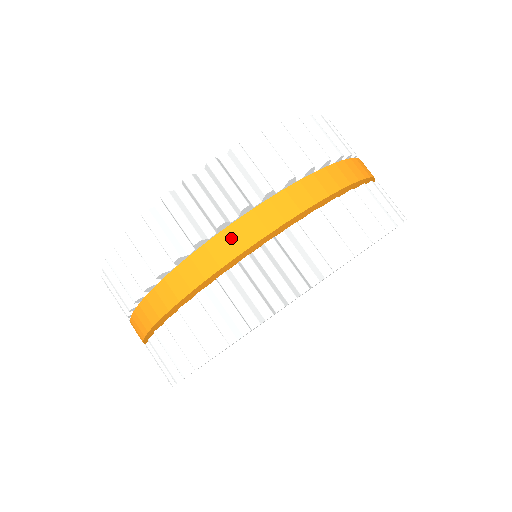
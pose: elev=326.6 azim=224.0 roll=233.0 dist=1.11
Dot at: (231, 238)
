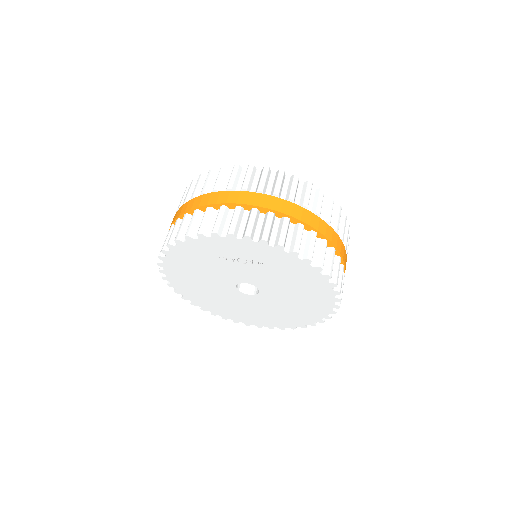
Dot at: (189, 204)
